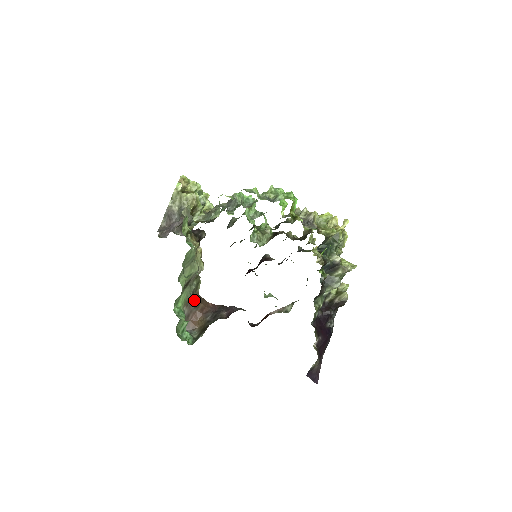
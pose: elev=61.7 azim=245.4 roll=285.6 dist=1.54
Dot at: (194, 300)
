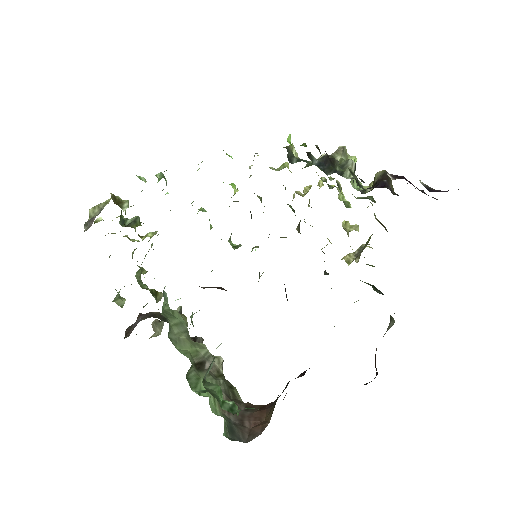
Dot at: (238, 404)
